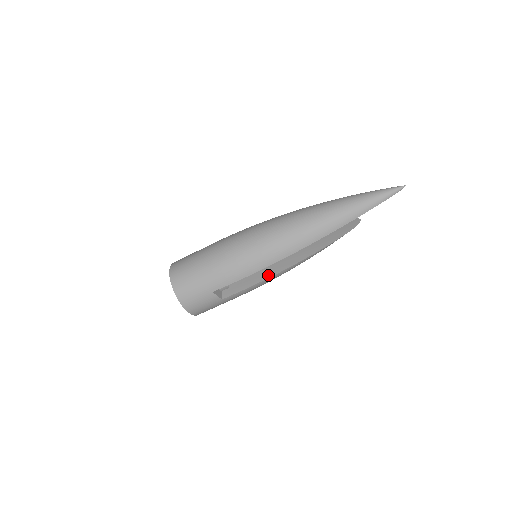
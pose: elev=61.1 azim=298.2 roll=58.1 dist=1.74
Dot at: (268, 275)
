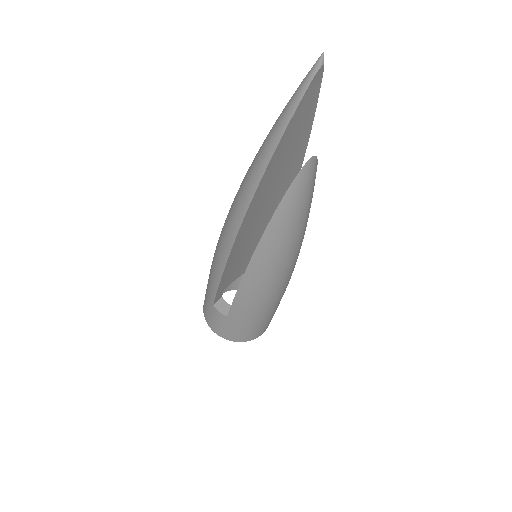
Dot at: occluded
